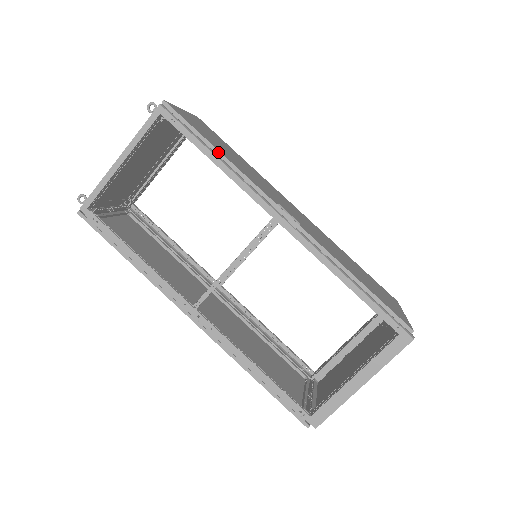
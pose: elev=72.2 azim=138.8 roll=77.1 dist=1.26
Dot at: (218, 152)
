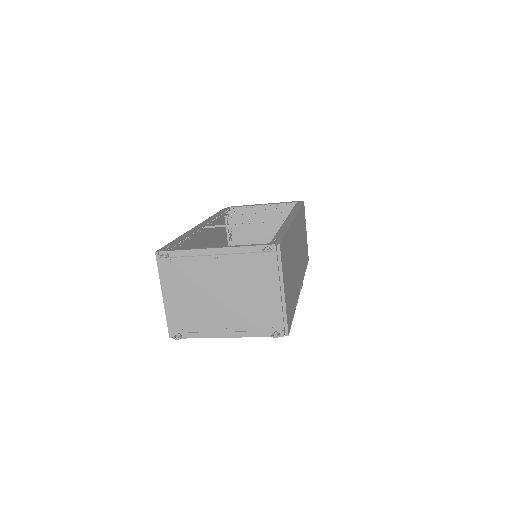
Dot at: (294, 312)
